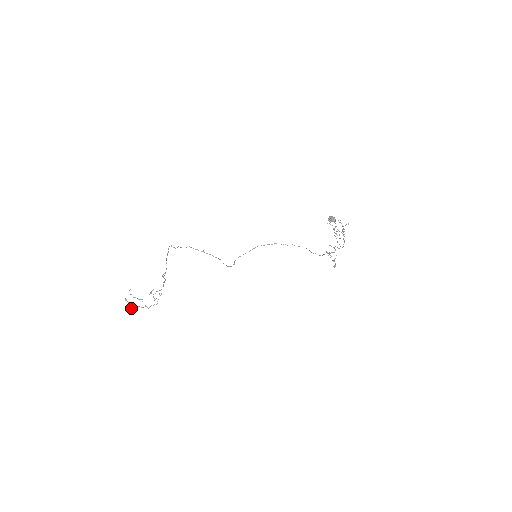
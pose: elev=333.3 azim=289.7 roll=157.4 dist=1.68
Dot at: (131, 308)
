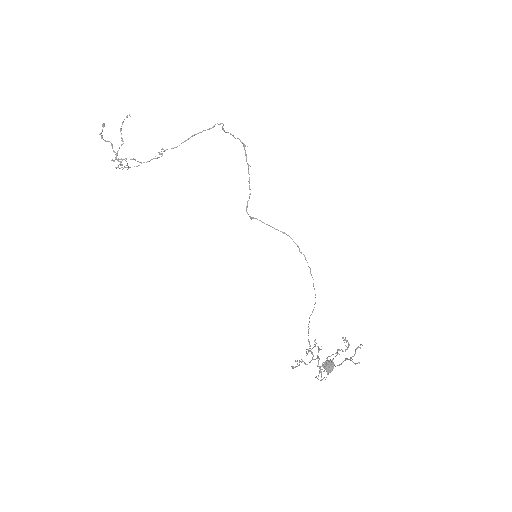
Dot at: (102, 137)
